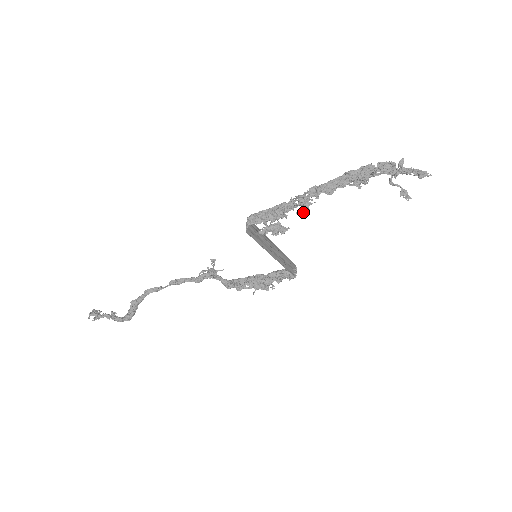
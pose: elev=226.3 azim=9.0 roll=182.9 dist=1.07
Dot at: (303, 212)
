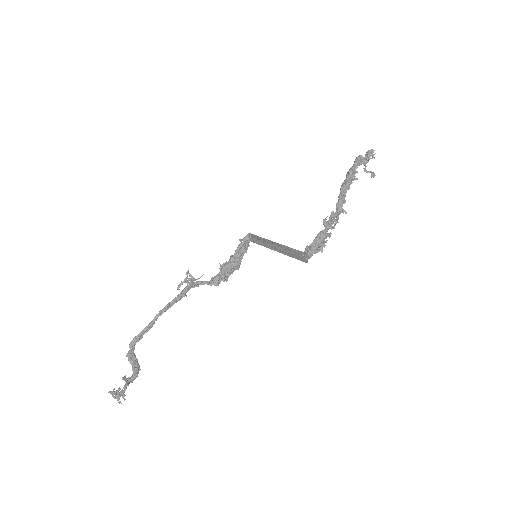
Dot at: occluded
